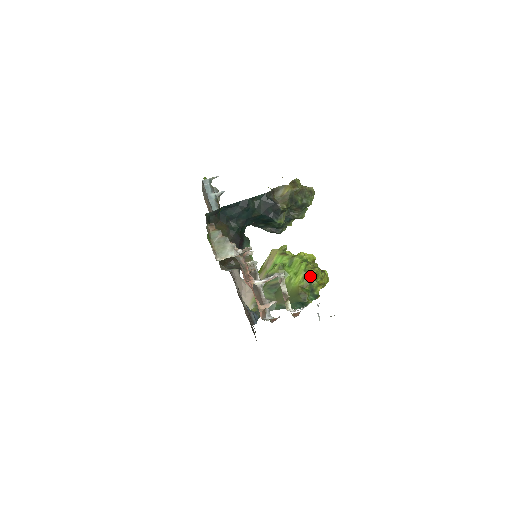
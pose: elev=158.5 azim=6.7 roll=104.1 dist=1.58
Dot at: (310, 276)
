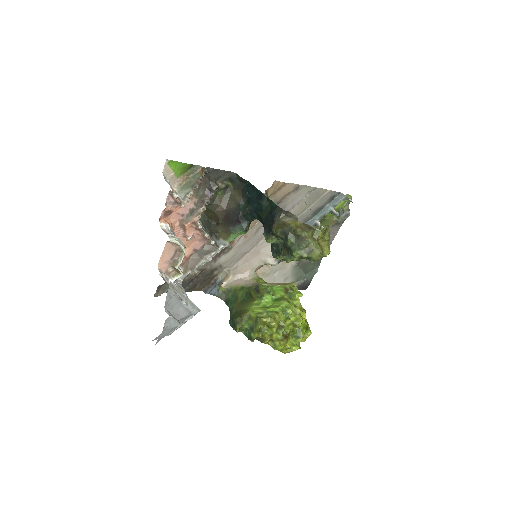
Dot at: (262, 318)
